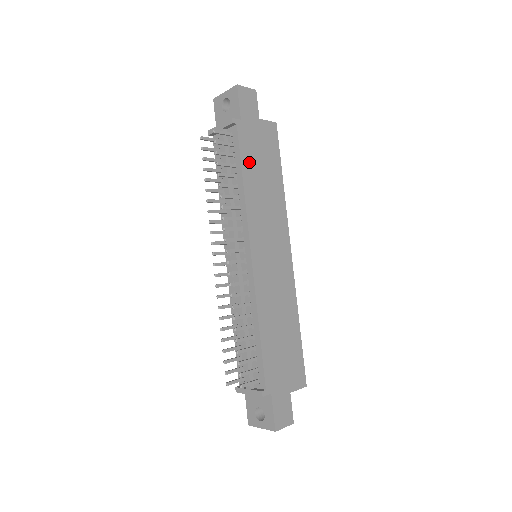
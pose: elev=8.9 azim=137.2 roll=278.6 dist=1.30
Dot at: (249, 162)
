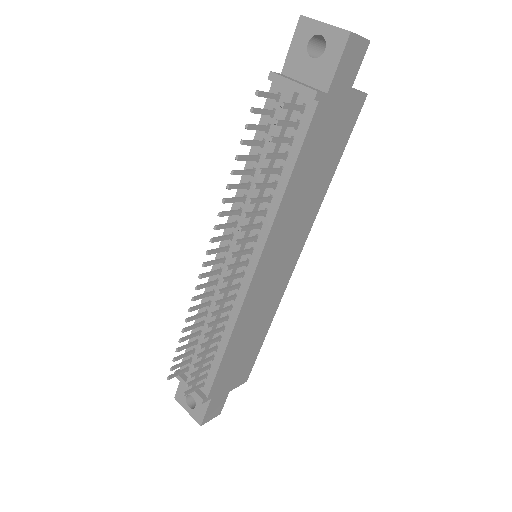
Dot at: (307, 157)
